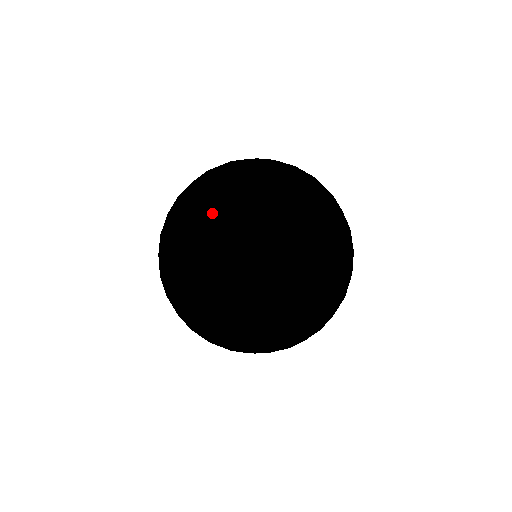
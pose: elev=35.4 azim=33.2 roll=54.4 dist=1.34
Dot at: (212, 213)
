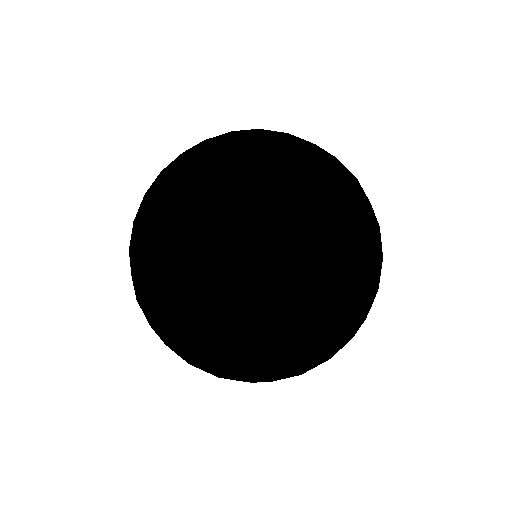
Dot at: (332, 186)
